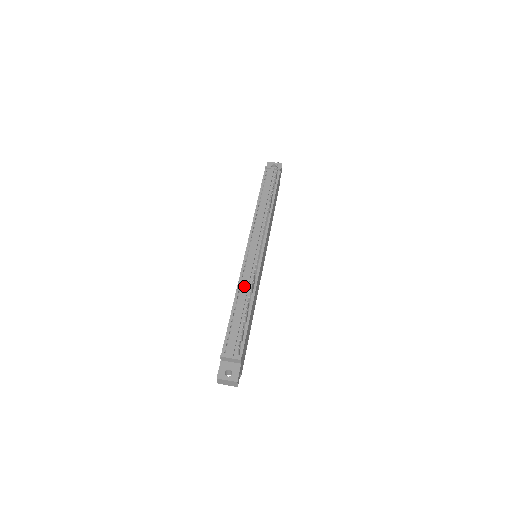
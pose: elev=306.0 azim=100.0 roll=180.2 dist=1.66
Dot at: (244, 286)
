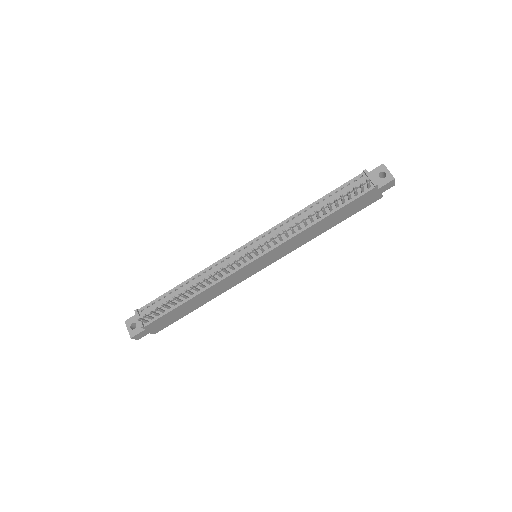
Dot at: (207, 275)
